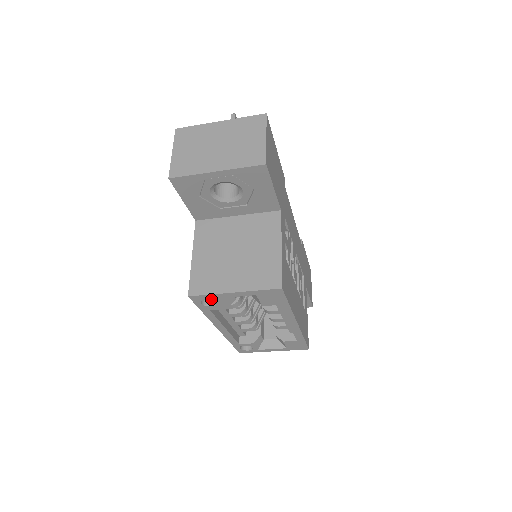
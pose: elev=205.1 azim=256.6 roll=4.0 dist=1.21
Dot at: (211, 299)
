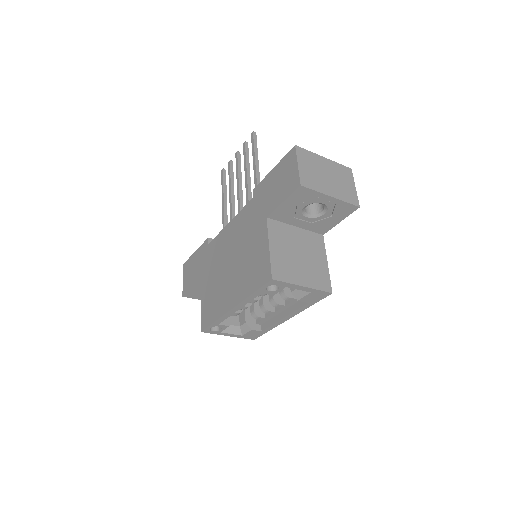
Dot at: (280, 286)
